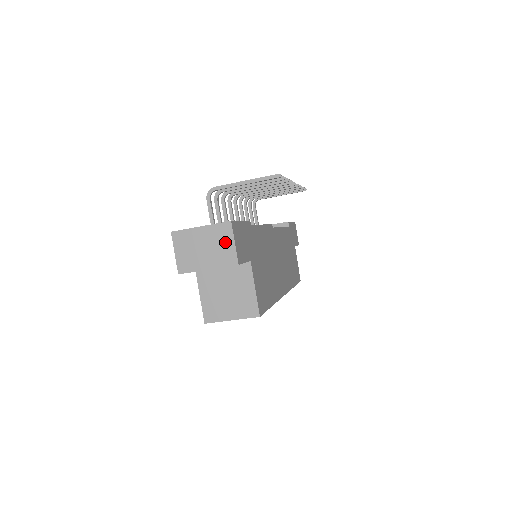
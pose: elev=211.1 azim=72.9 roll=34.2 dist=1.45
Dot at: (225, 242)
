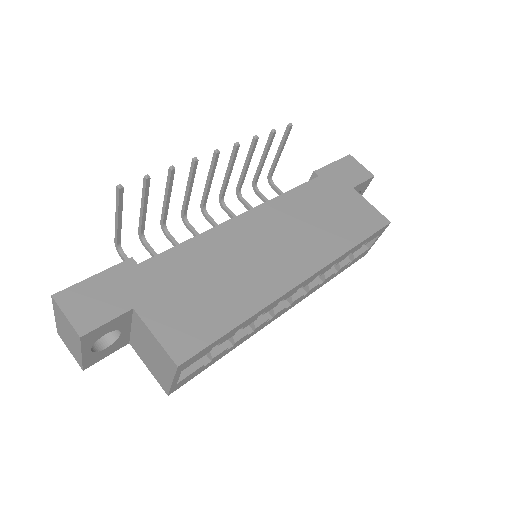
Dot at: (64, 320)
